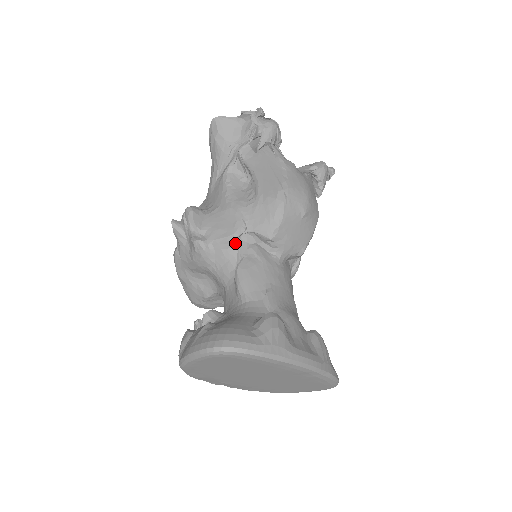
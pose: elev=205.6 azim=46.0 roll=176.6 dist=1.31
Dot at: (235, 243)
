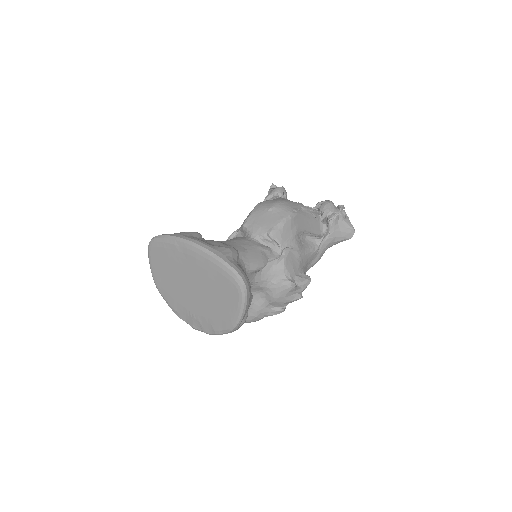
Dot at: occluded
